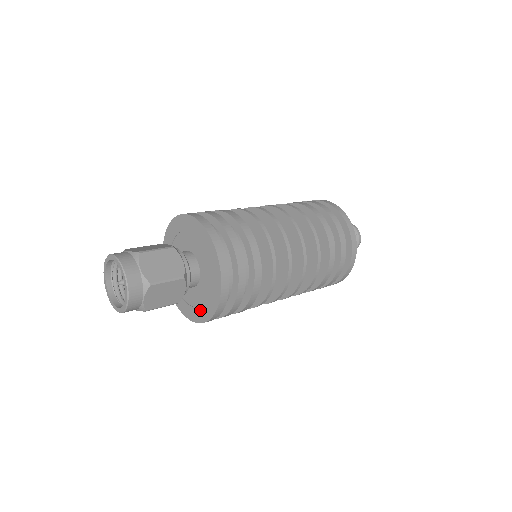
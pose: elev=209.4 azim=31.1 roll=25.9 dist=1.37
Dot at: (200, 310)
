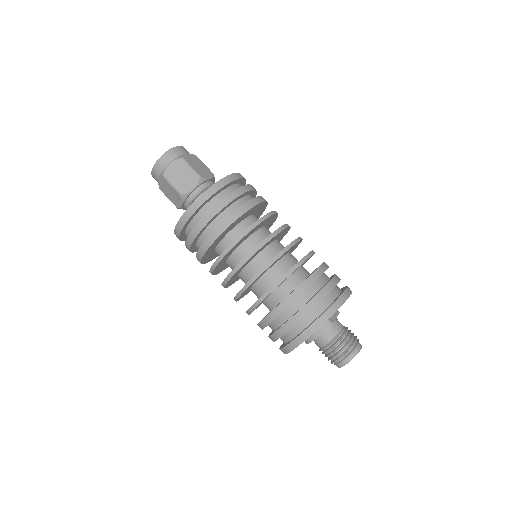
Dot at: occluded
